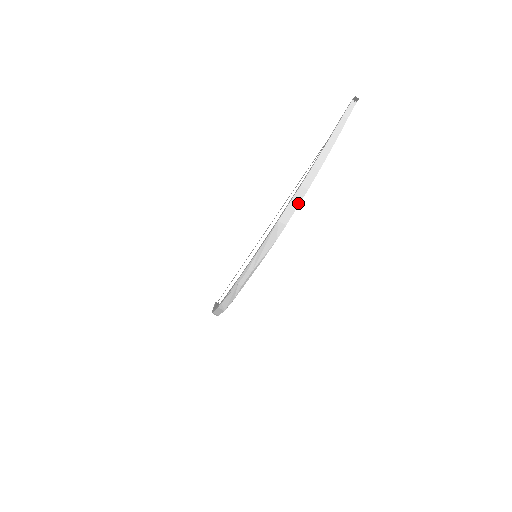
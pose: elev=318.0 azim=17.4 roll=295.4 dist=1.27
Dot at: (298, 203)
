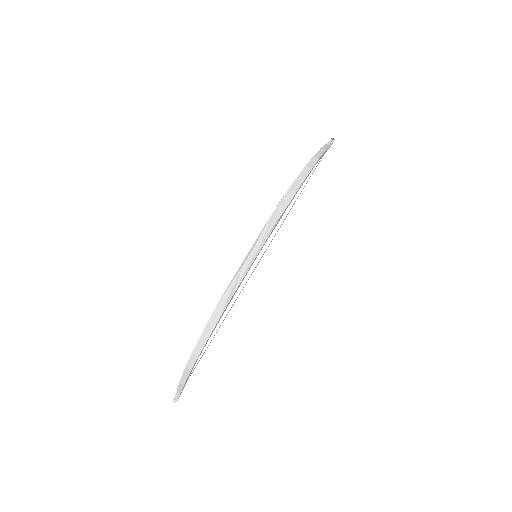
Dot at: (305, 177)
